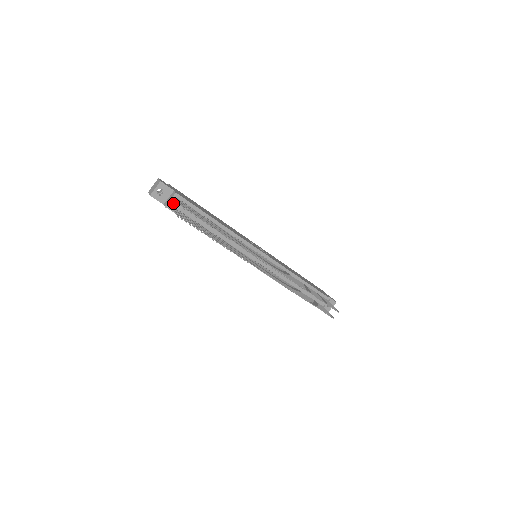
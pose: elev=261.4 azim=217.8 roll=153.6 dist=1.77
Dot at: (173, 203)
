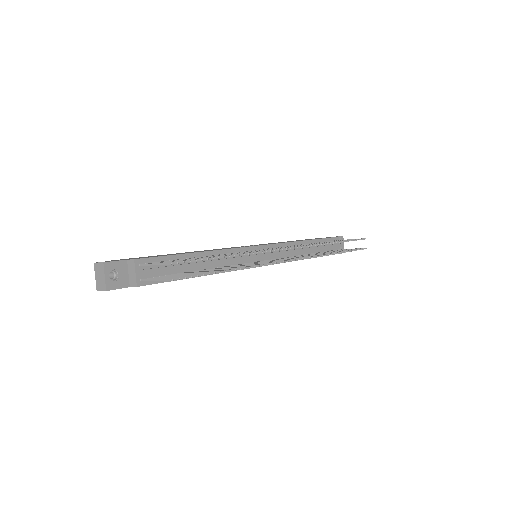
Dot at: (141, 274)
